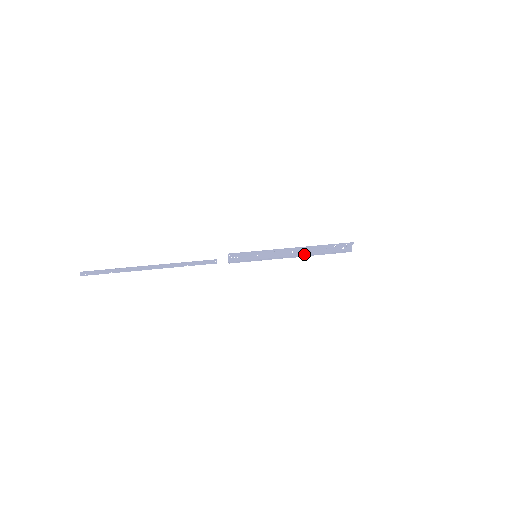
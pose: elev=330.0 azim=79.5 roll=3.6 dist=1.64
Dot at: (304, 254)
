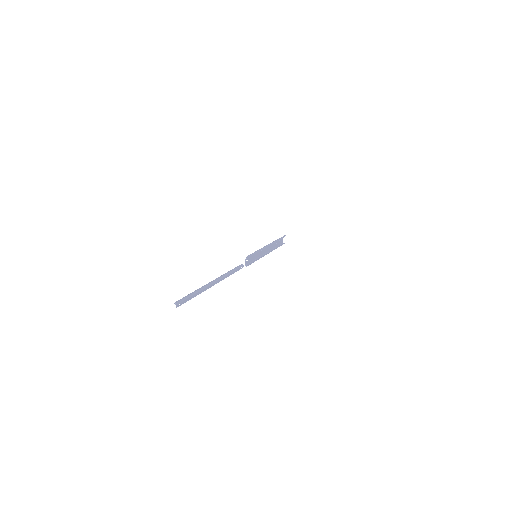
Dot at: (270, 250)
